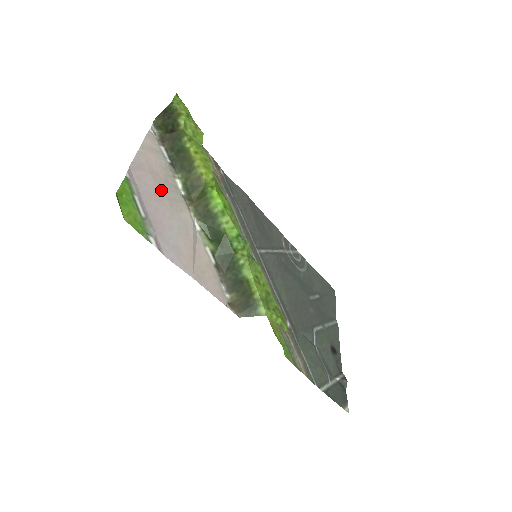
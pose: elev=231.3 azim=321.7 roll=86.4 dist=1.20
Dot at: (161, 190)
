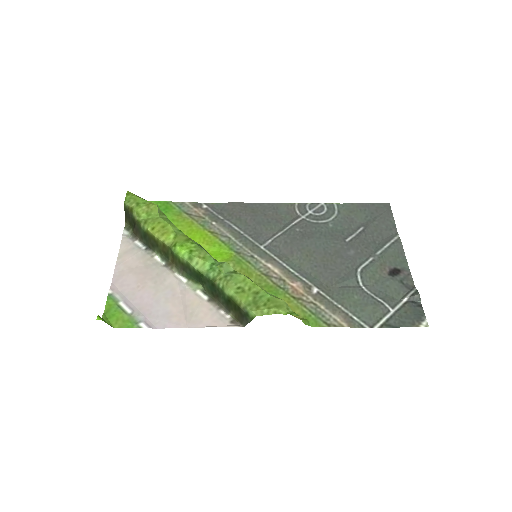
Dot at: (143, 278)
